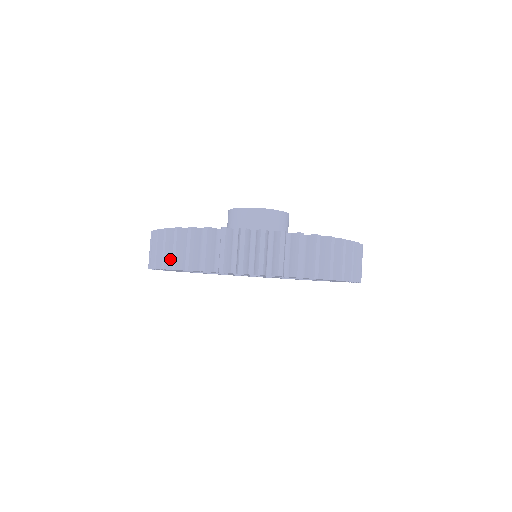
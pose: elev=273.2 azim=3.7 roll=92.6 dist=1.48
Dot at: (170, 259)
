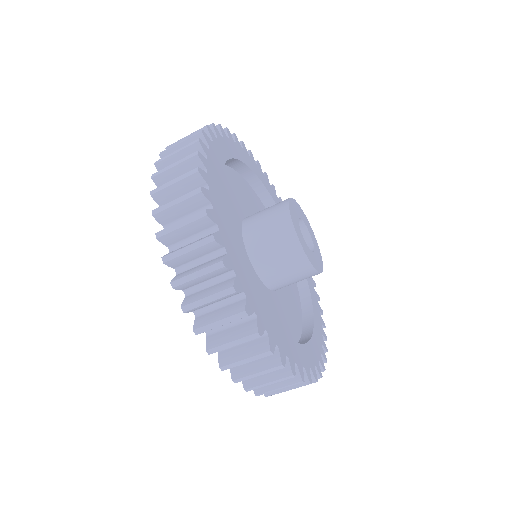
Dot at: occluded
